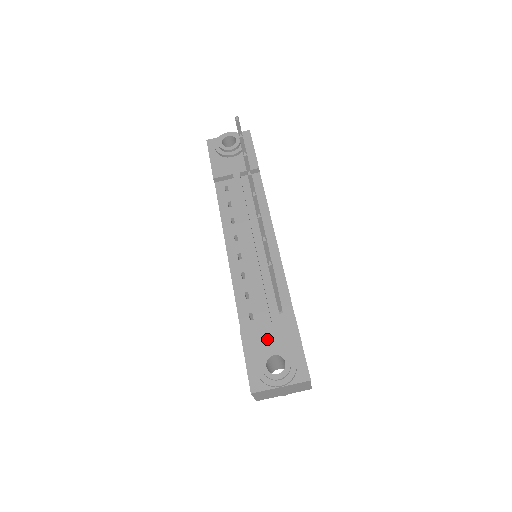
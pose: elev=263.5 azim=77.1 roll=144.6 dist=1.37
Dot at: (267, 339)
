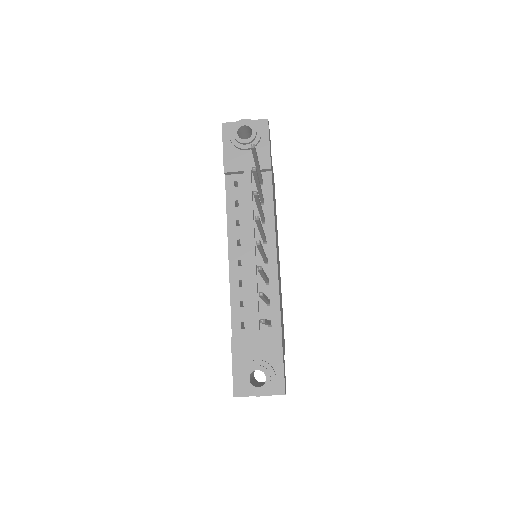
Dot at: (254, 351)
